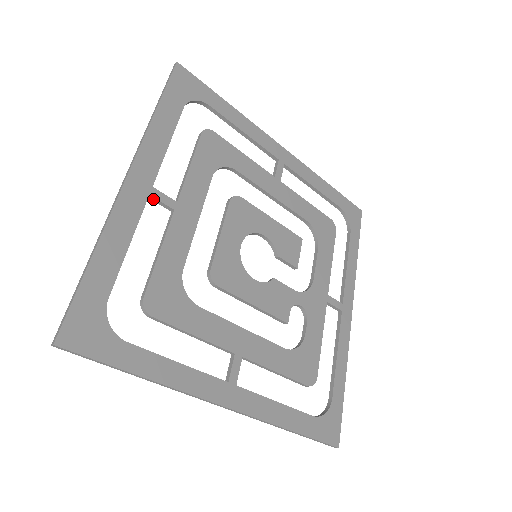
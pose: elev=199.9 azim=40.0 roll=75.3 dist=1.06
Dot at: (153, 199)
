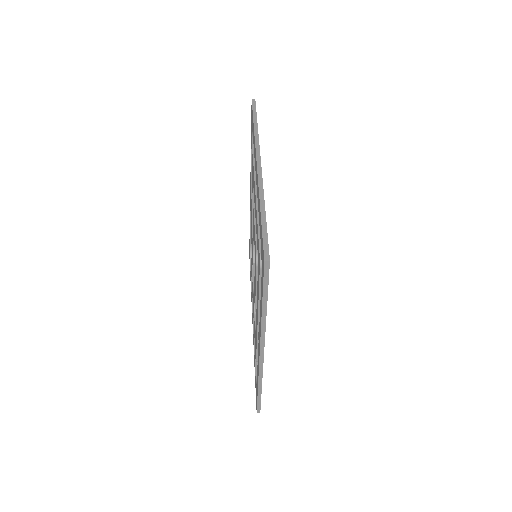
Dot at: occluded
